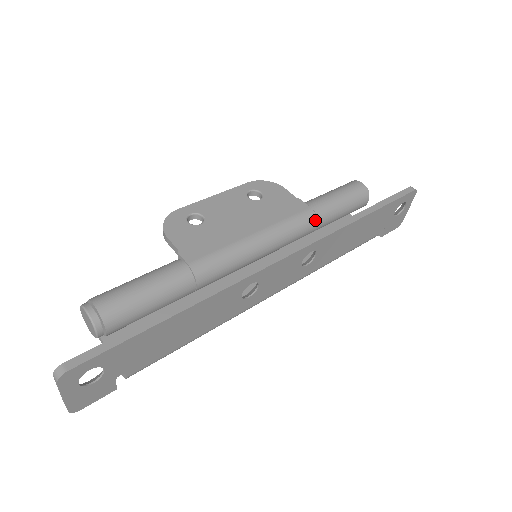
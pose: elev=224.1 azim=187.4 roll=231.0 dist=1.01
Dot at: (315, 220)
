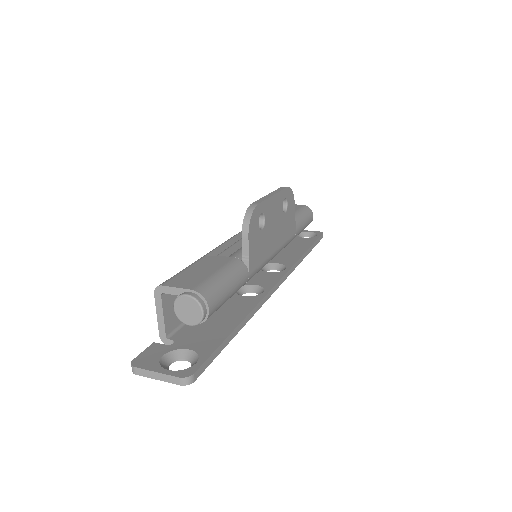
Dot at: occluded
